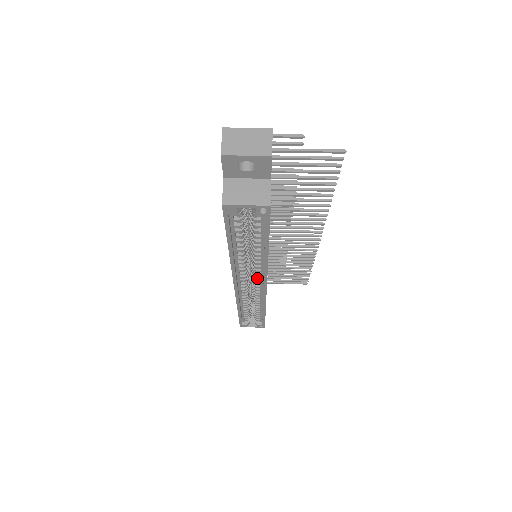
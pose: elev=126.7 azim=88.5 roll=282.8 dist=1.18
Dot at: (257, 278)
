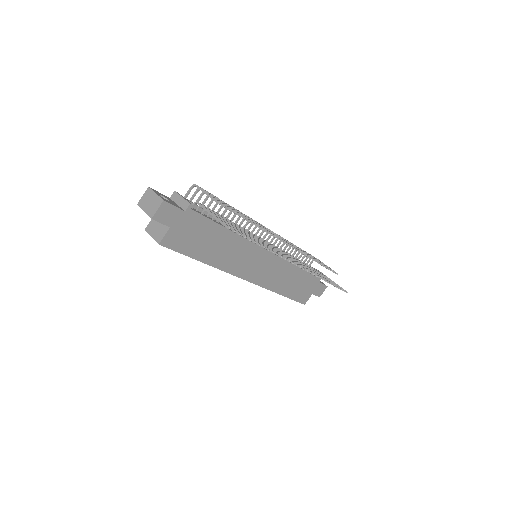
Dot at: occluded
